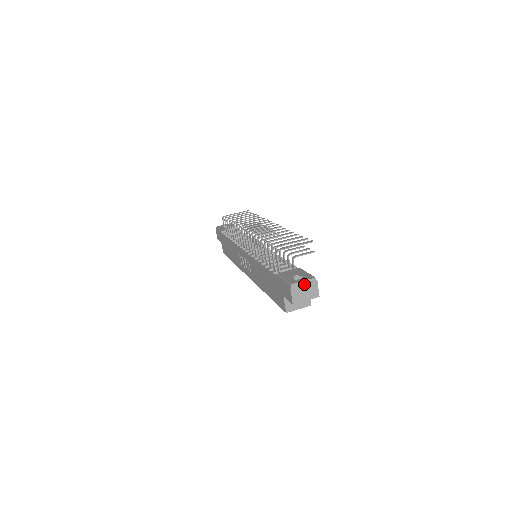
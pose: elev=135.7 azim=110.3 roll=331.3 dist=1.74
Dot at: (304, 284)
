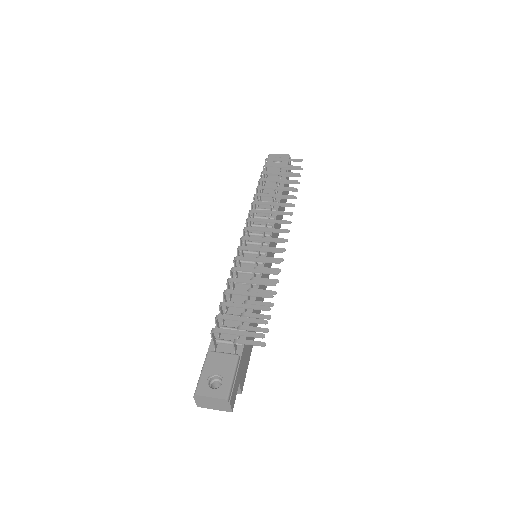
Dot at: (212, 399)
